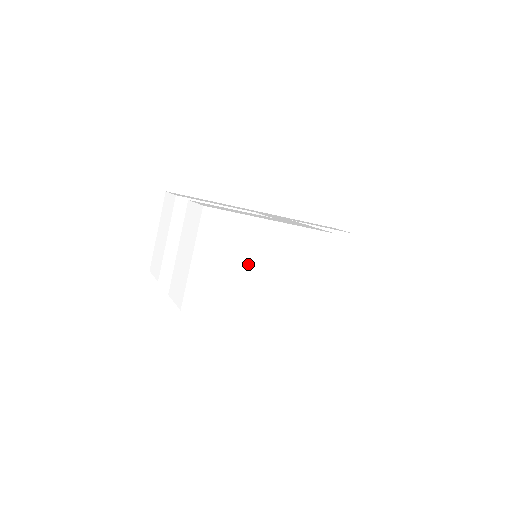
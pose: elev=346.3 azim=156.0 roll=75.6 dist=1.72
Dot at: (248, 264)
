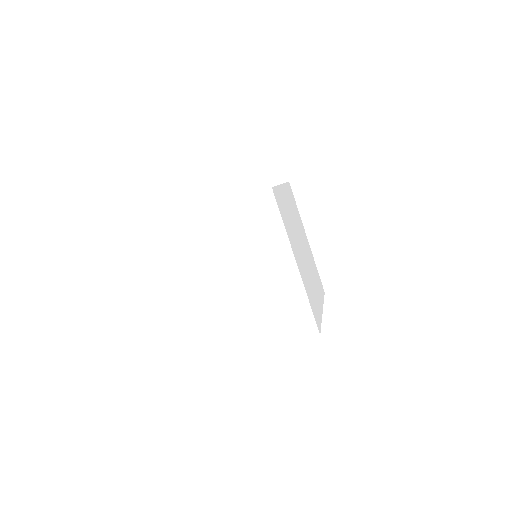
Dot at: (165, 296)
